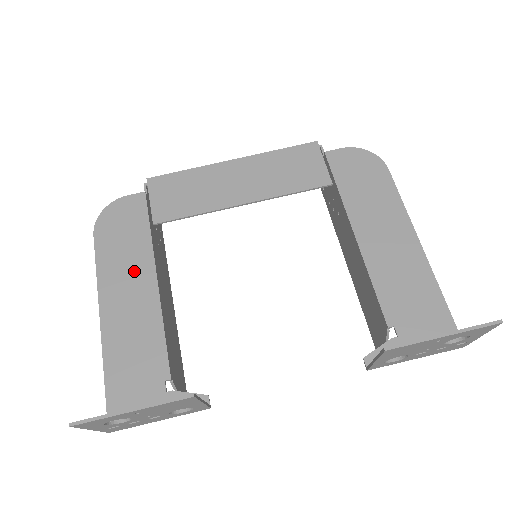
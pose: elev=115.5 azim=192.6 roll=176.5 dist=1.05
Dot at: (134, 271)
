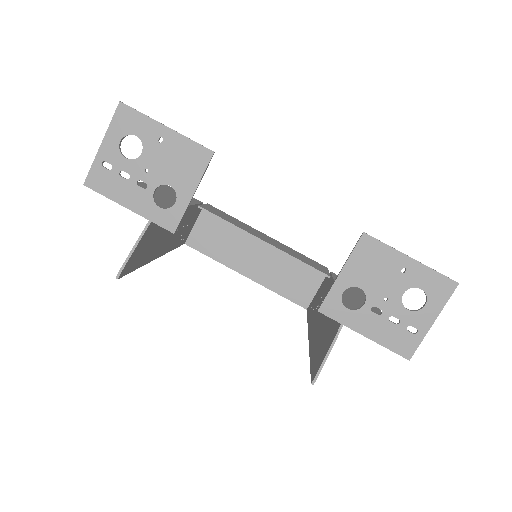
Dot at: (171, 197)
